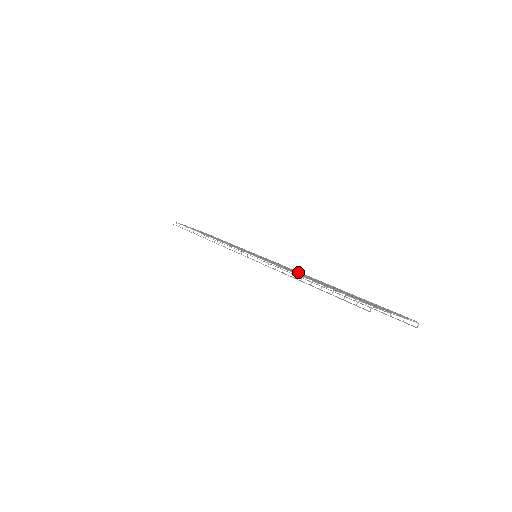
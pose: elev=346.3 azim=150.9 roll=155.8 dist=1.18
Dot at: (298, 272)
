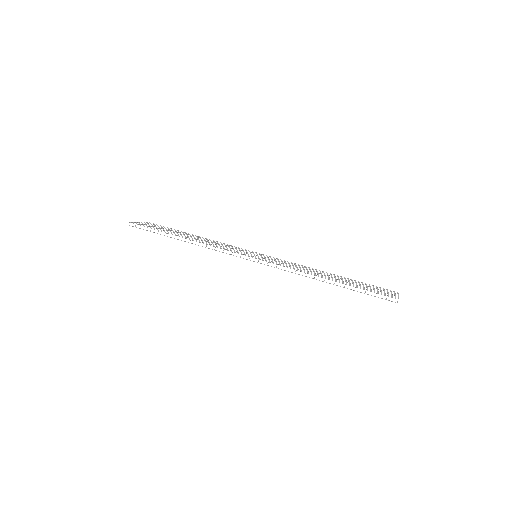
Dot at: (302, 267)
